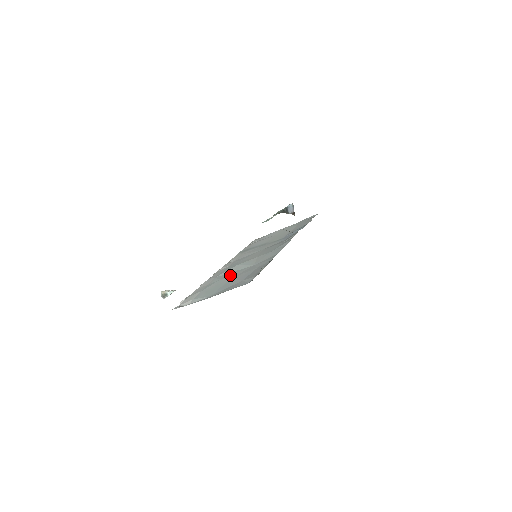
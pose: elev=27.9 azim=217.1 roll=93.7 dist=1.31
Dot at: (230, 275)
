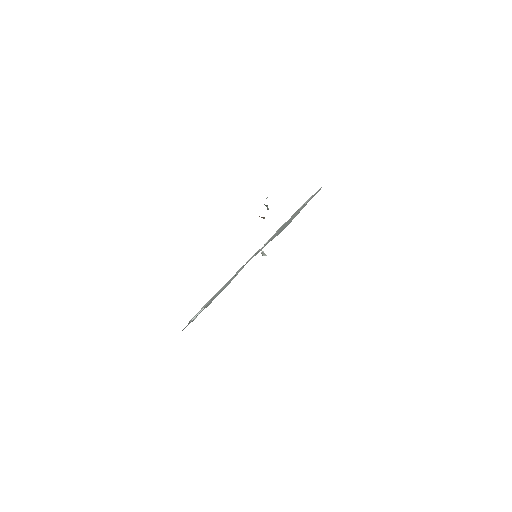
Dot at: occluded
